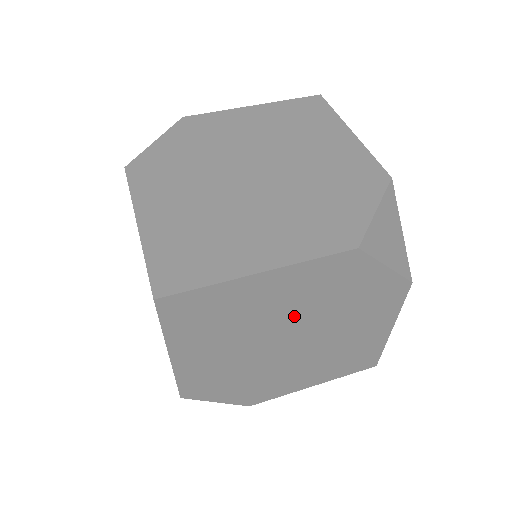
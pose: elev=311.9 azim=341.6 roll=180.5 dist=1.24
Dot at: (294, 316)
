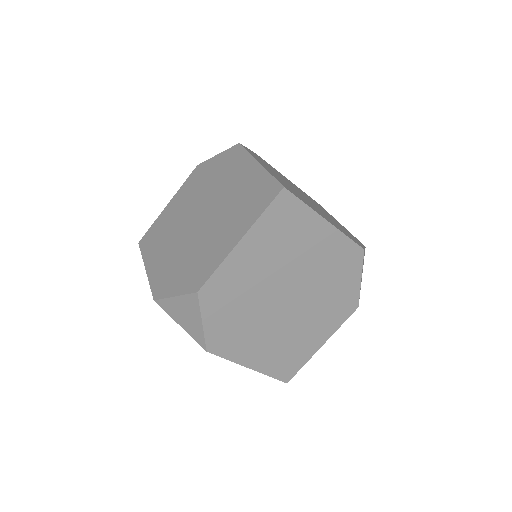
Dot at: (306, 275)
